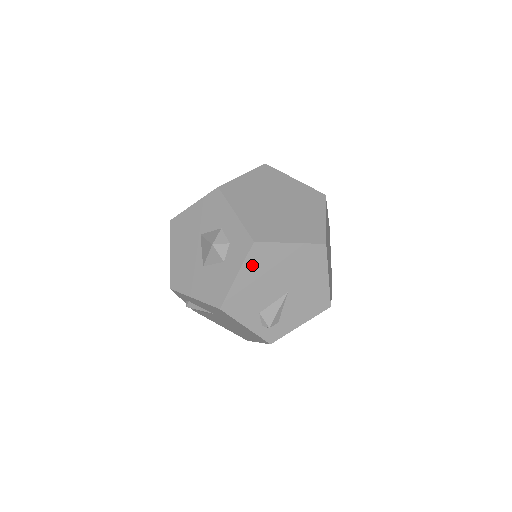
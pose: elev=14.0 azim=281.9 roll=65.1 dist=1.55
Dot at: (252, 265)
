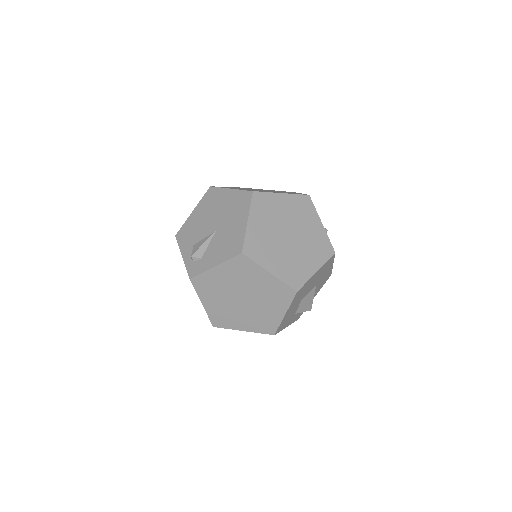
Dot at: (204, 204)
